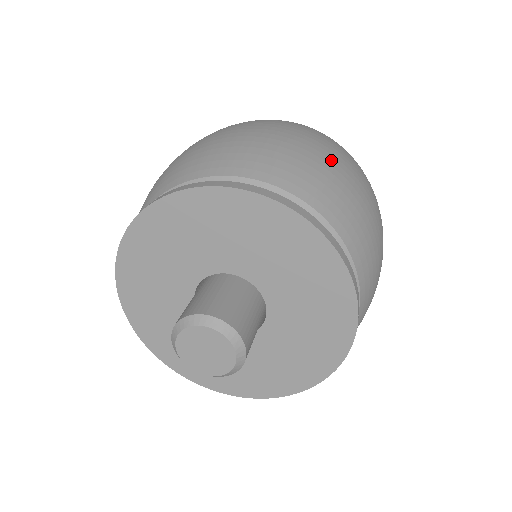
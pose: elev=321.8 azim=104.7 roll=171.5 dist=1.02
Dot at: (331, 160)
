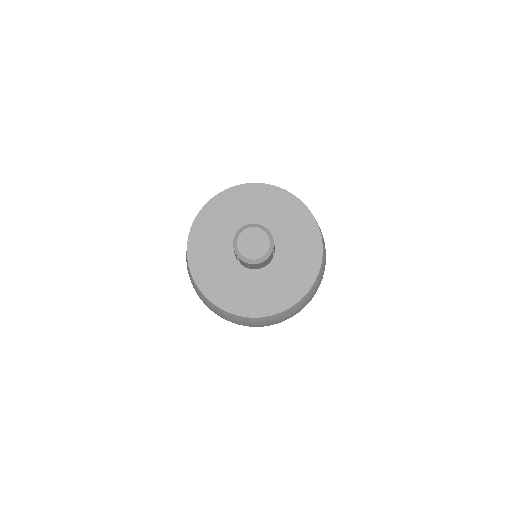
Dot at: occluded
